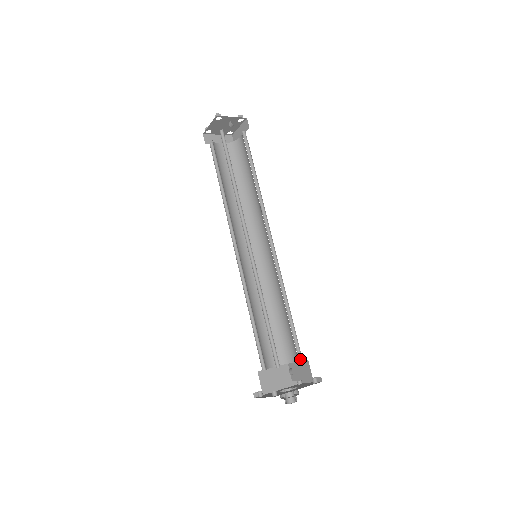
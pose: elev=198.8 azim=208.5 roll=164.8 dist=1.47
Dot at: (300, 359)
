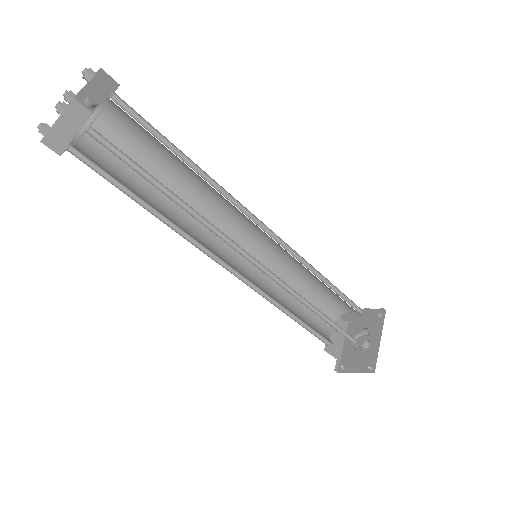
Dot at: (360, 312)
